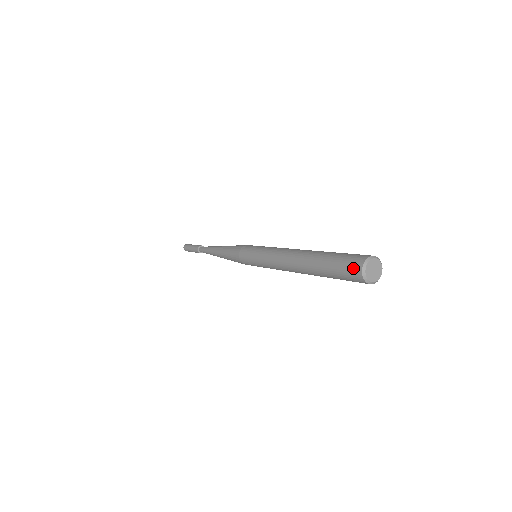
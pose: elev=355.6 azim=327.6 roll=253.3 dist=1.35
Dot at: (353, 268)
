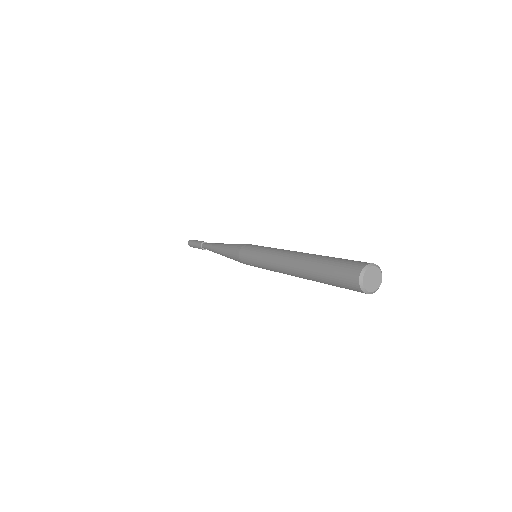
Dot at: (350, 281)
